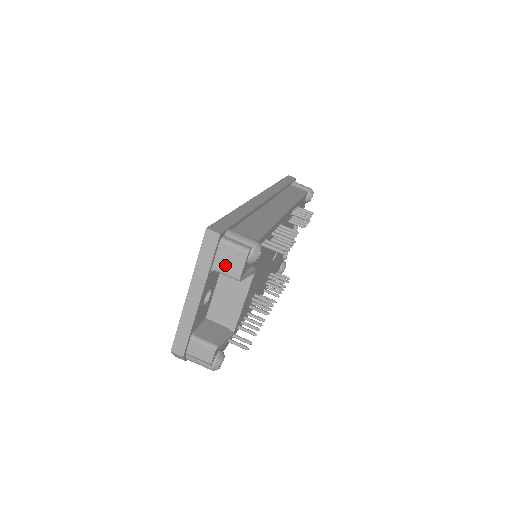
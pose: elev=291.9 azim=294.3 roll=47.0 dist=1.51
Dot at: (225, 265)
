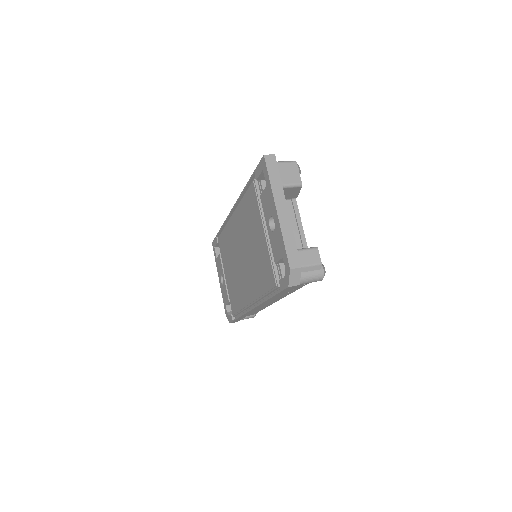
Dot at: (288, 178)
